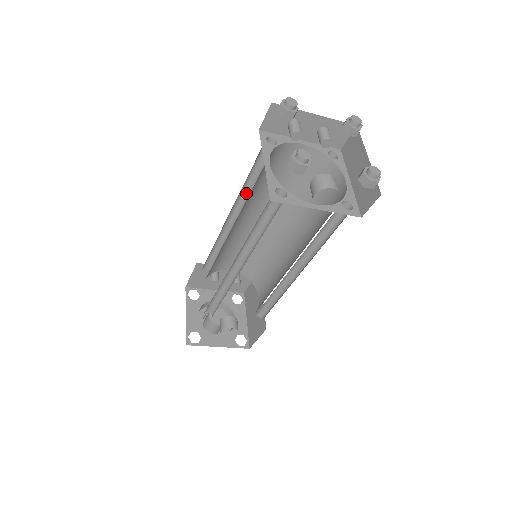
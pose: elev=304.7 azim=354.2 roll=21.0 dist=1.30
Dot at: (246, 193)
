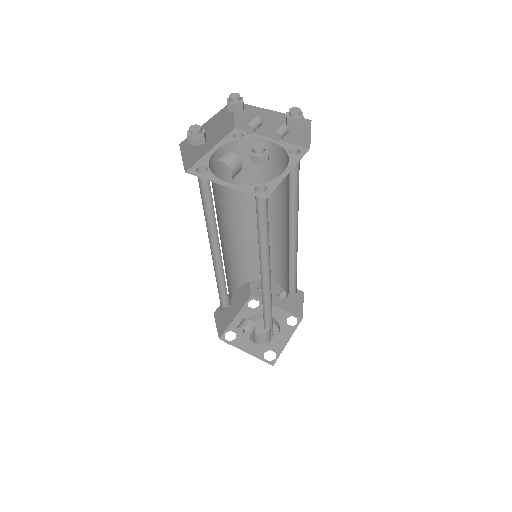
Dot at: occluded
